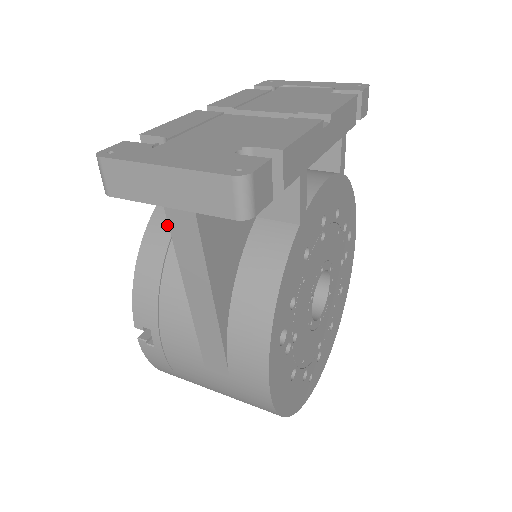
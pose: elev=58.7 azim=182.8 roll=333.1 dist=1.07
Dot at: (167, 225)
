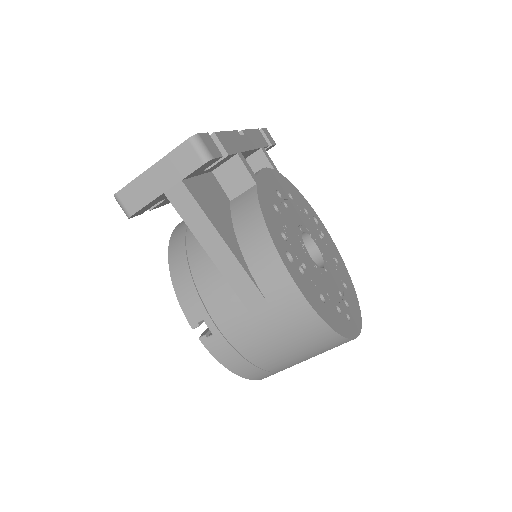
Dot at: (180, 246)
